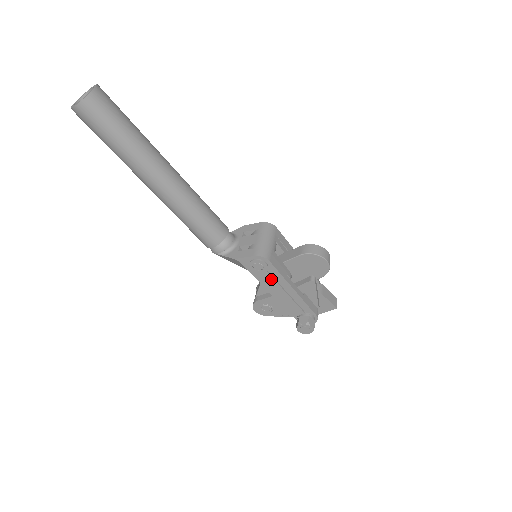
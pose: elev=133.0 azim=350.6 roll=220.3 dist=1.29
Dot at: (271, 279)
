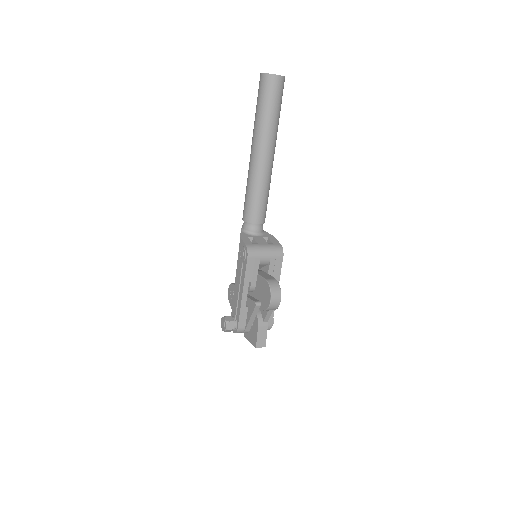
Dot at: (240, 271)
